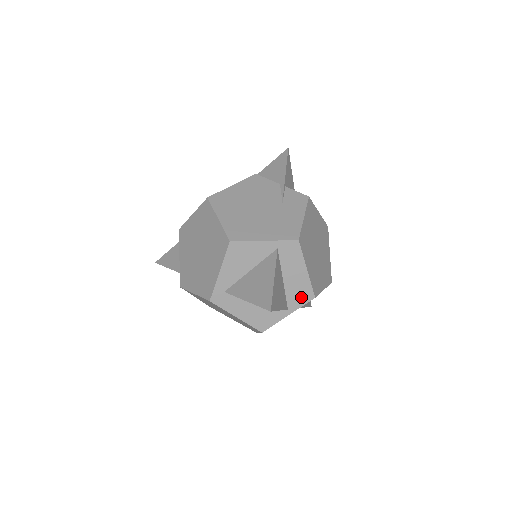
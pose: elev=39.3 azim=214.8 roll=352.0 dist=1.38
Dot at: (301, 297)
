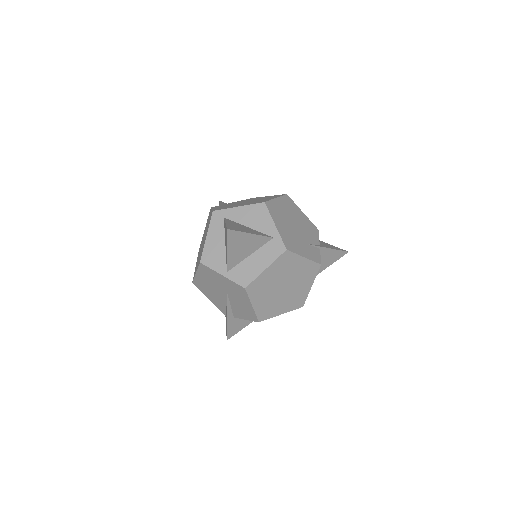
Dot at: (241, 277)
